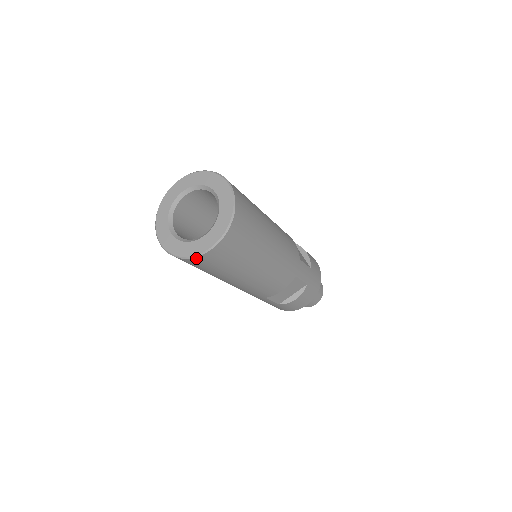
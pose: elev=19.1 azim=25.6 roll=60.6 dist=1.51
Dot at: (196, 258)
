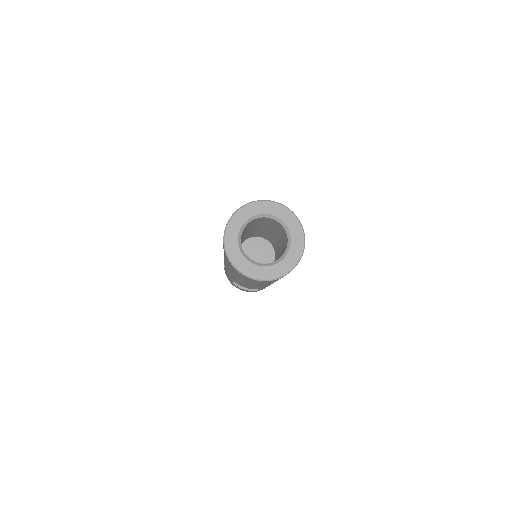
Dot at: occluded
